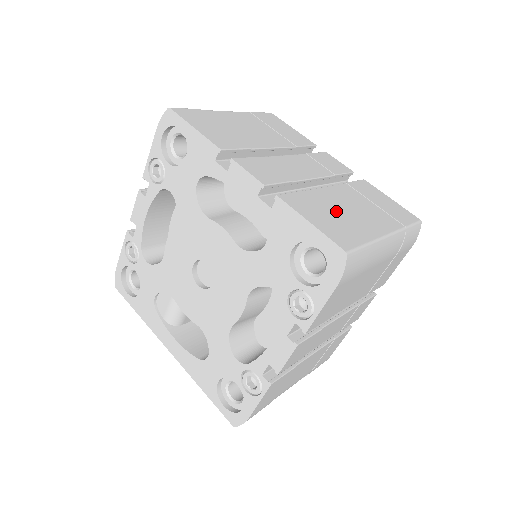
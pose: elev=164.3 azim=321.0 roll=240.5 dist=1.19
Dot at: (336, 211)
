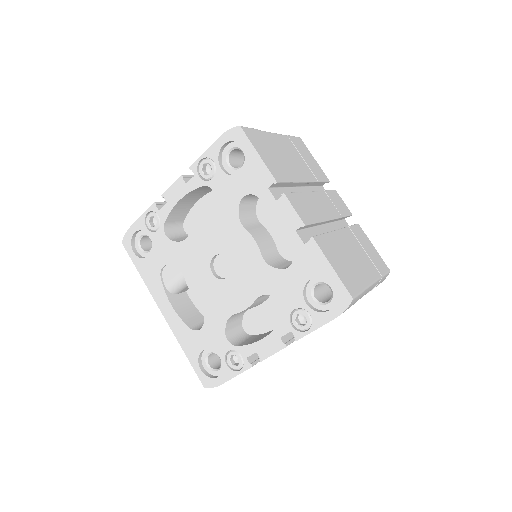
Dot at: (345, 256)
